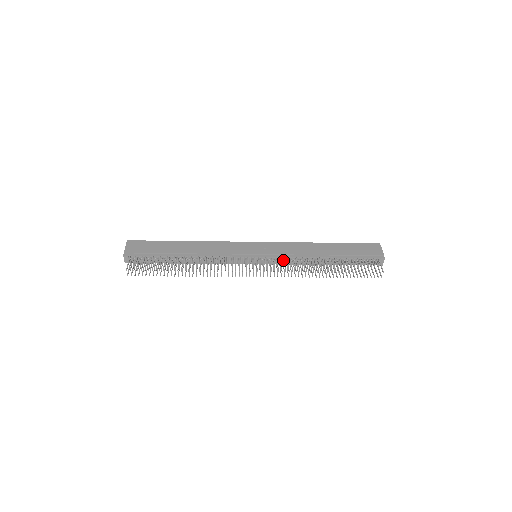
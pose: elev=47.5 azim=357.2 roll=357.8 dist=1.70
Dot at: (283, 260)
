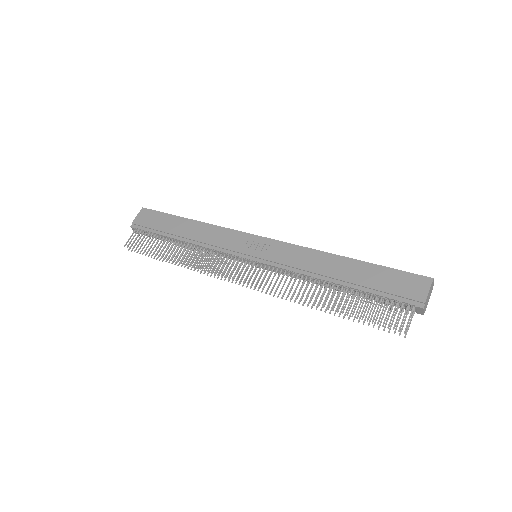
Dot at: (279, 272)
